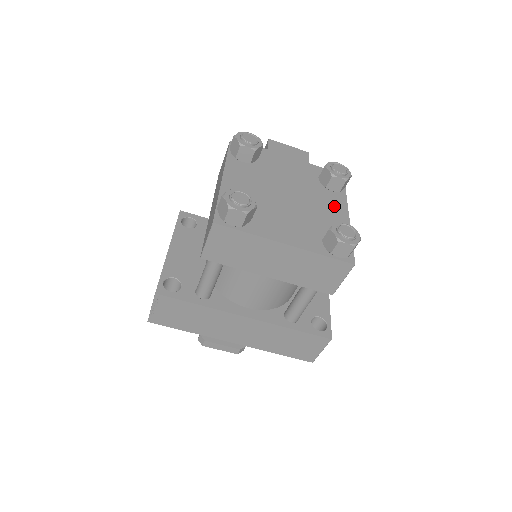
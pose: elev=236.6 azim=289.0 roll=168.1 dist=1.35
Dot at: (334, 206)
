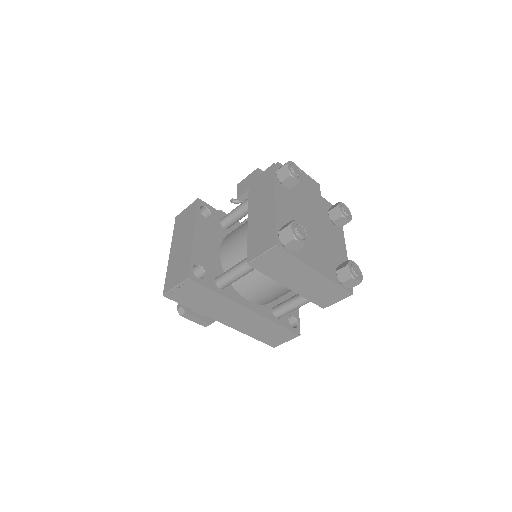
Dot at: (338, 240)
